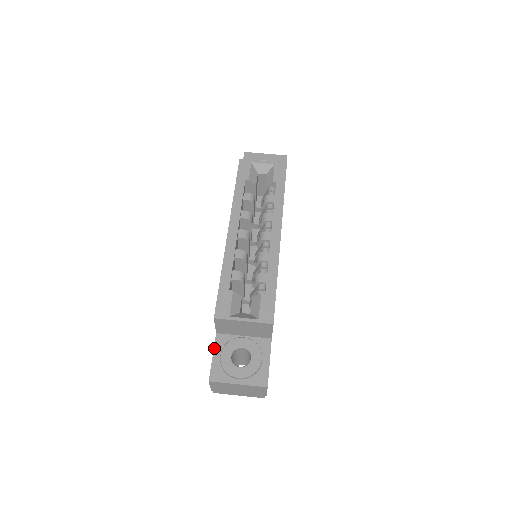
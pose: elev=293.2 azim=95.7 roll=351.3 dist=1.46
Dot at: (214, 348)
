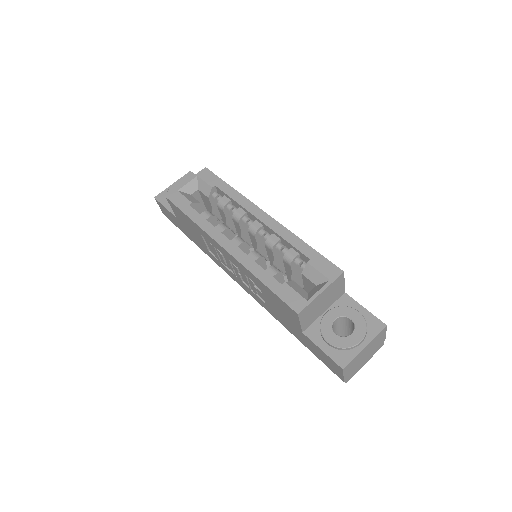
Dot at: (315, 344)
